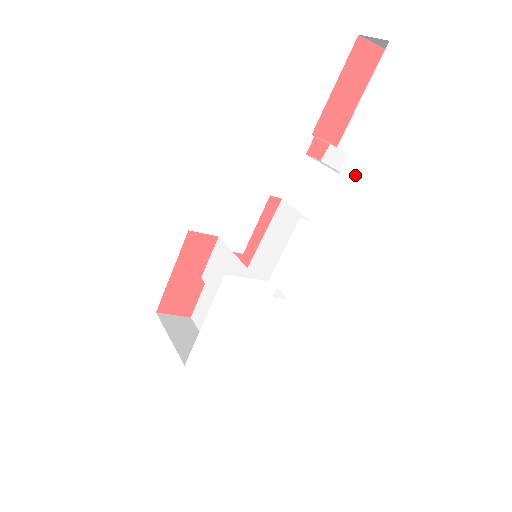
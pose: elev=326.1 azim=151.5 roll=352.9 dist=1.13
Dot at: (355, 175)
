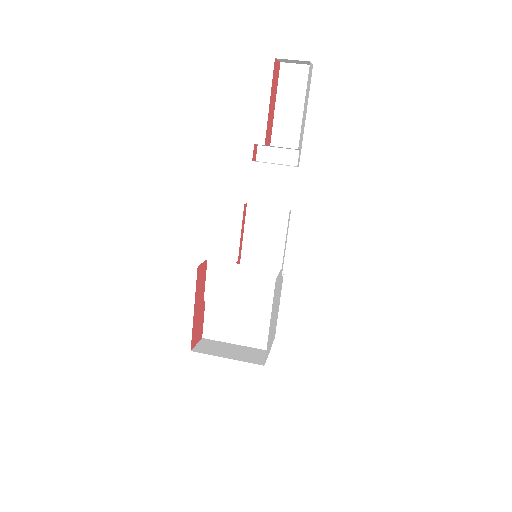
Dot at: occluded
